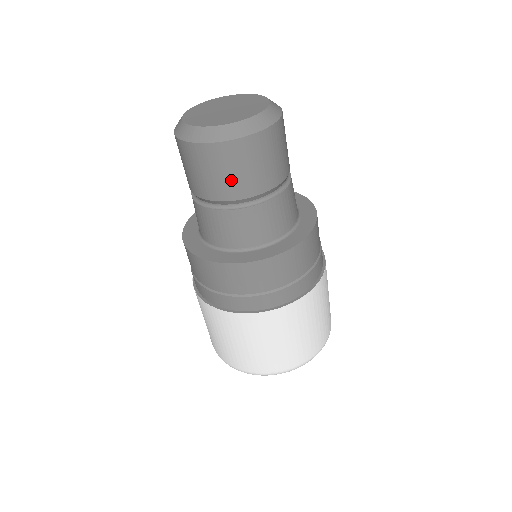
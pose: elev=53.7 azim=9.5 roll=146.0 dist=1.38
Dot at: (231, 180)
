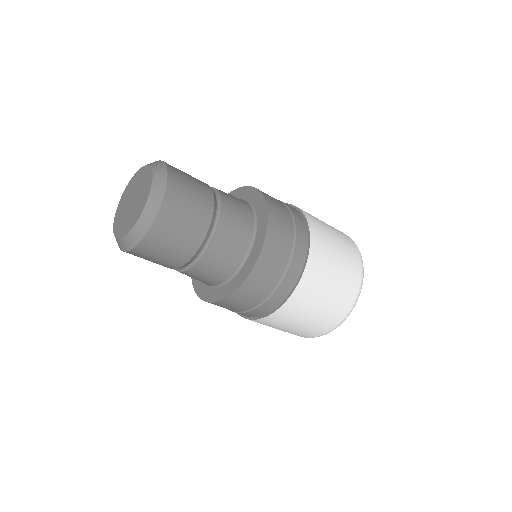
Dot at: (161, 262)
